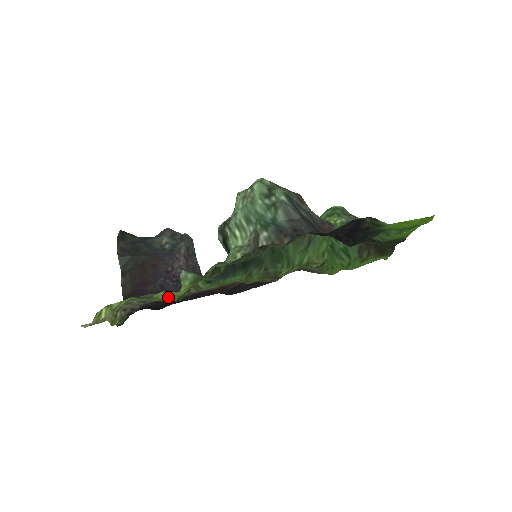
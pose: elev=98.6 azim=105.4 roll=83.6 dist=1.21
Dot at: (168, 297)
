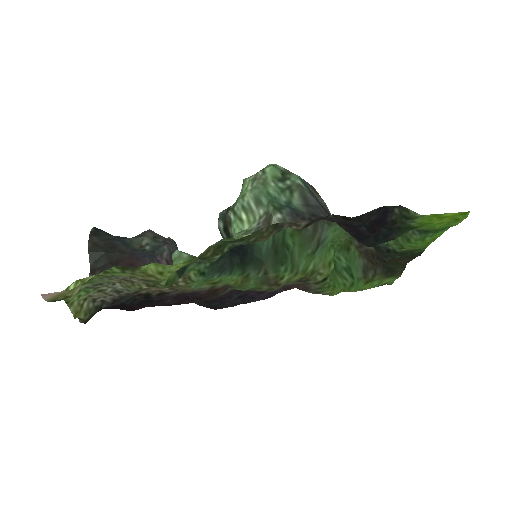
Dot at: (159, 272)
